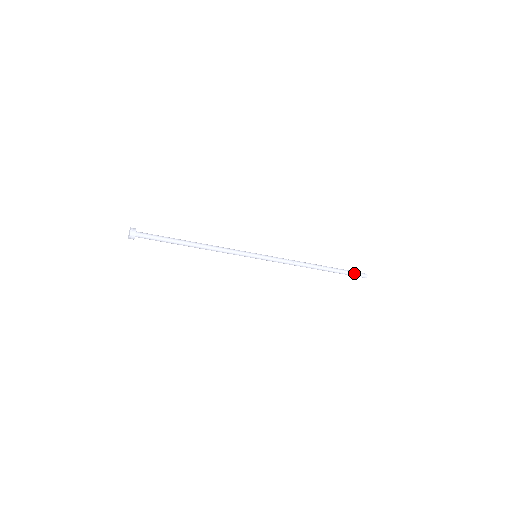
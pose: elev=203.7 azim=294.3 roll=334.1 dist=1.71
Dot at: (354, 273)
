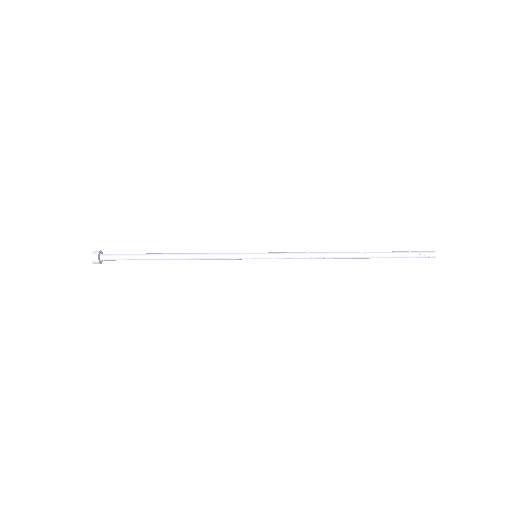
Dot at: (411, 252)
